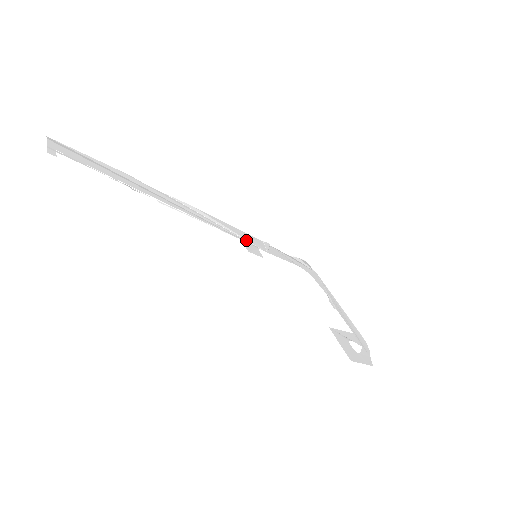
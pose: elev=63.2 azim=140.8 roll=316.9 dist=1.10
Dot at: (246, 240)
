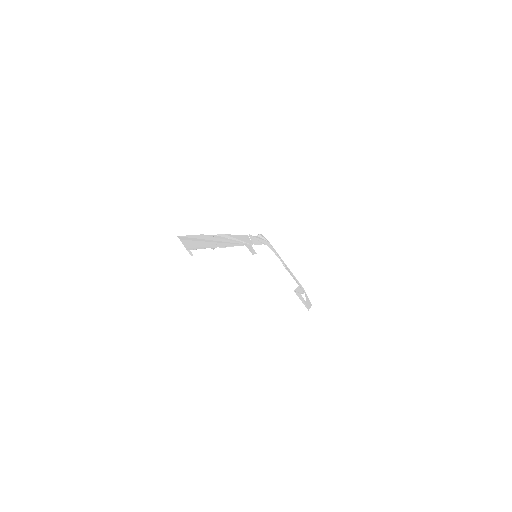
Dot at: (246, 243)
